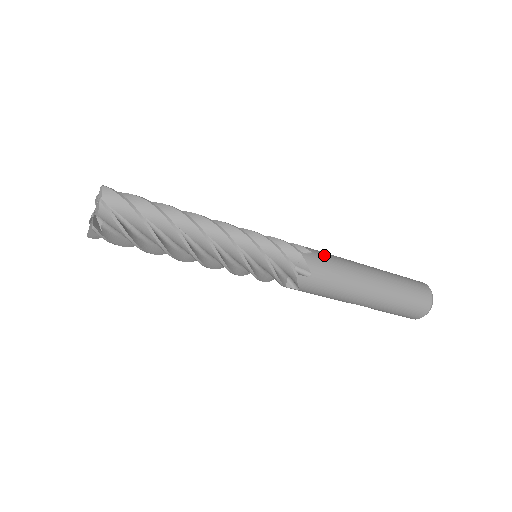
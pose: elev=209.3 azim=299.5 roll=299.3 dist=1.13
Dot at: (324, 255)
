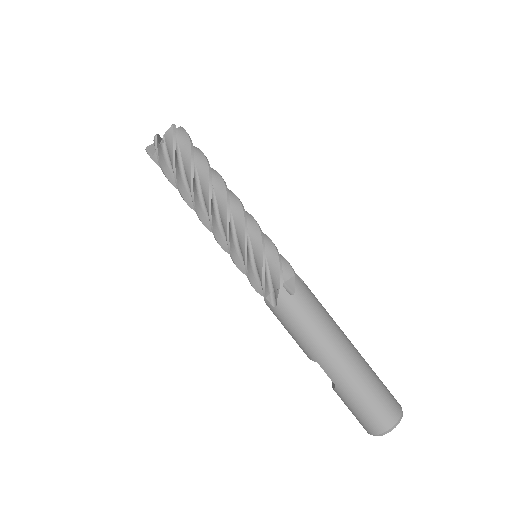
Dot at: occluded
